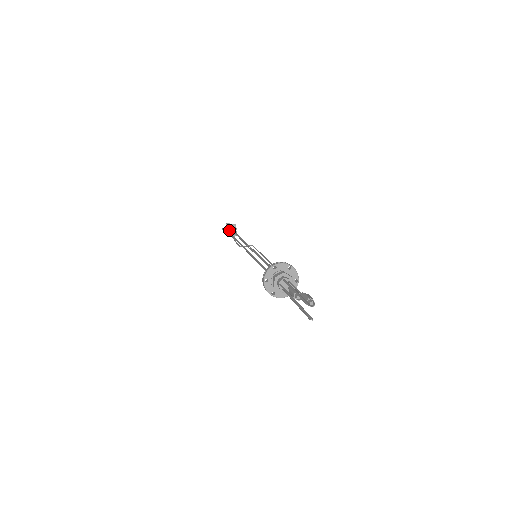
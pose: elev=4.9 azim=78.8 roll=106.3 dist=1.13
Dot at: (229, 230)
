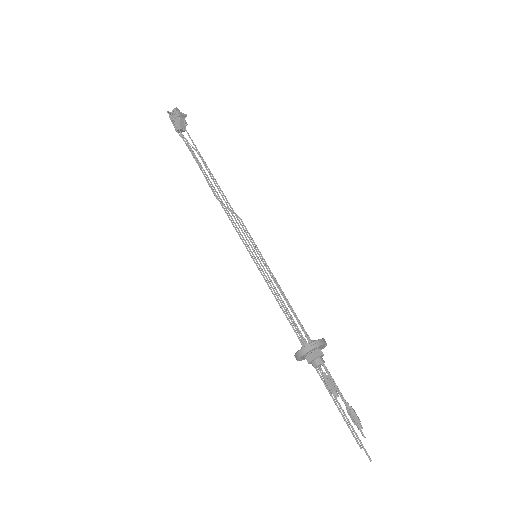
Dot at: (182, 128)
